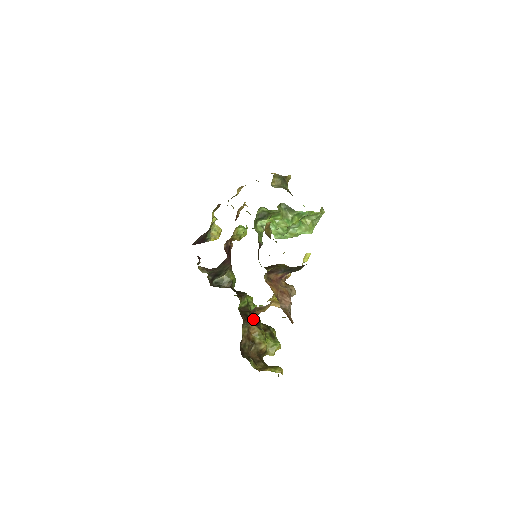
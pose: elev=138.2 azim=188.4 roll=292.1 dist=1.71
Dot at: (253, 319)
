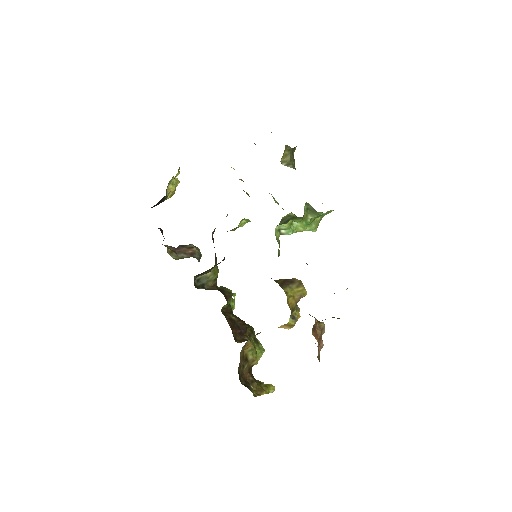
Dot at: (252, 337)
